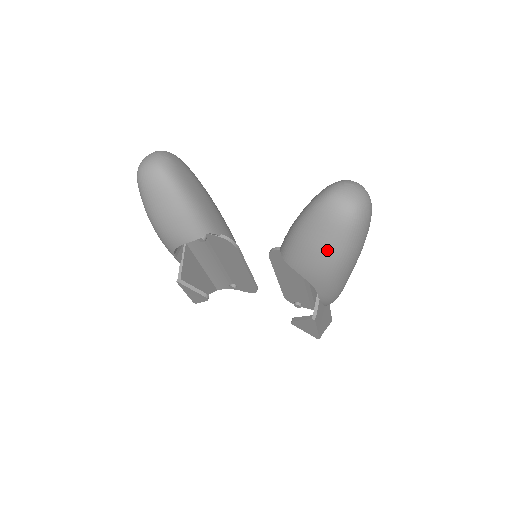
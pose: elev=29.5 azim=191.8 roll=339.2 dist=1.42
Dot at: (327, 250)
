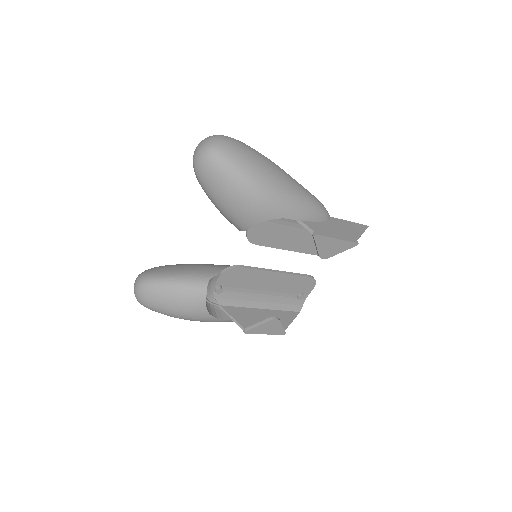
Dot at: (236, 189)
